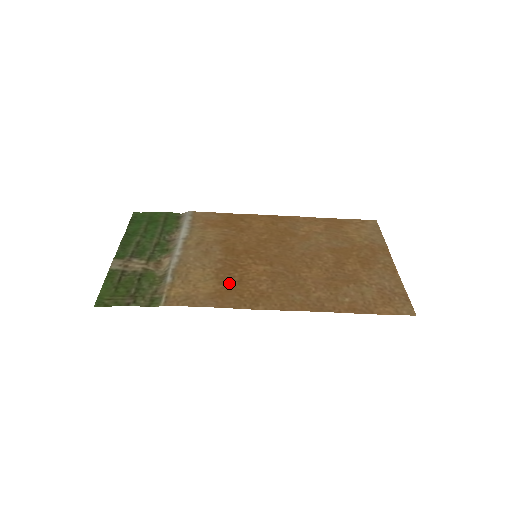
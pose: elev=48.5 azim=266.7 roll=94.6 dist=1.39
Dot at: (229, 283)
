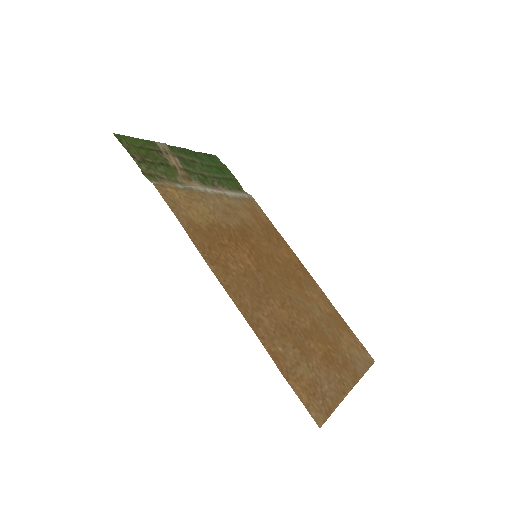
Dot at: (214, 236)
